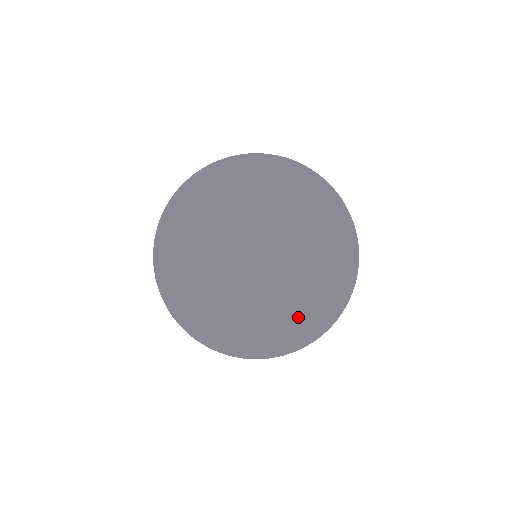
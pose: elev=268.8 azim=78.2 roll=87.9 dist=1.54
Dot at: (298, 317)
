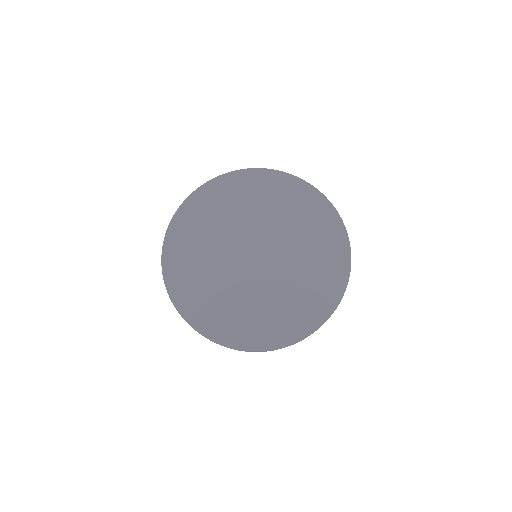
Dot at: (229, 318)
